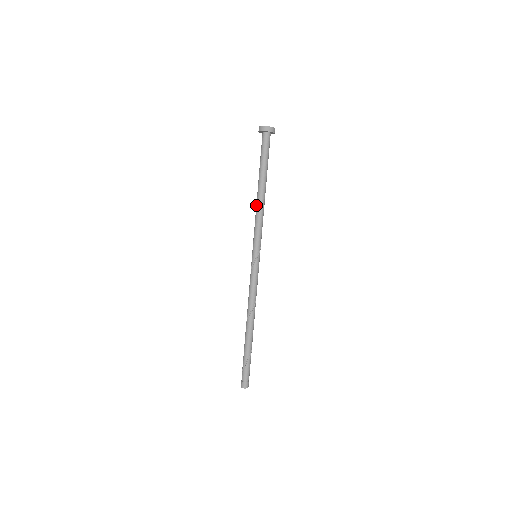
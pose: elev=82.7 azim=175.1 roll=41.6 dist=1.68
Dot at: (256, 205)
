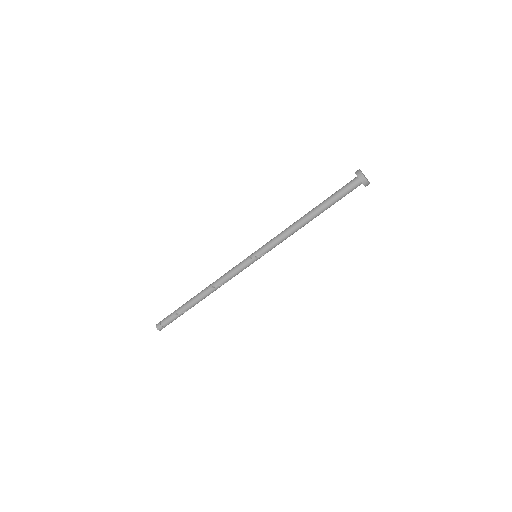
Dot at: (294, 222)
